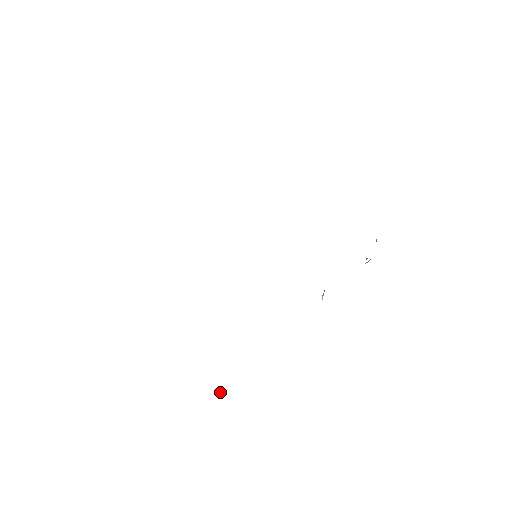
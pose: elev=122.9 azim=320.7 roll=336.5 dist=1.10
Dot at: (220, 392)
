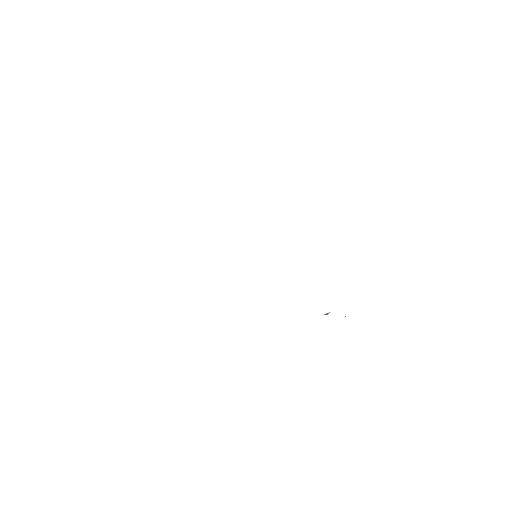
Dot at: occluded
